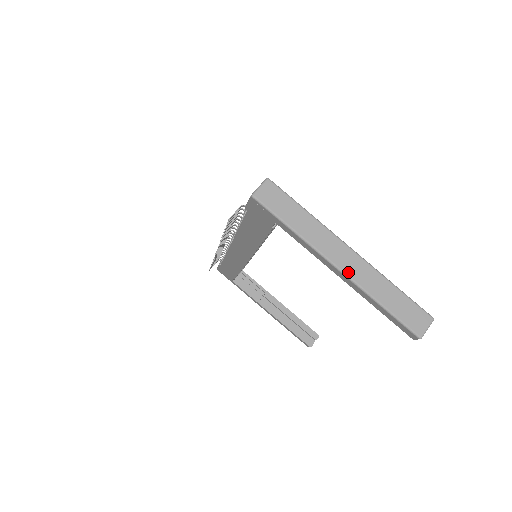
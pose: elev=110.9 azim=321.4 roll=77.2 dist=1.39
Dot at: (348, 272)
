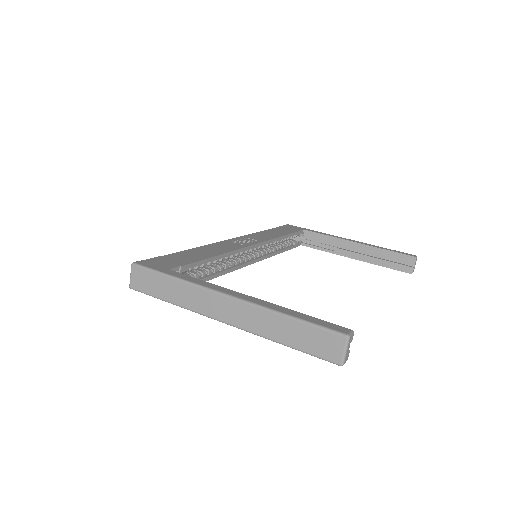
Dot at: (236, 323)
